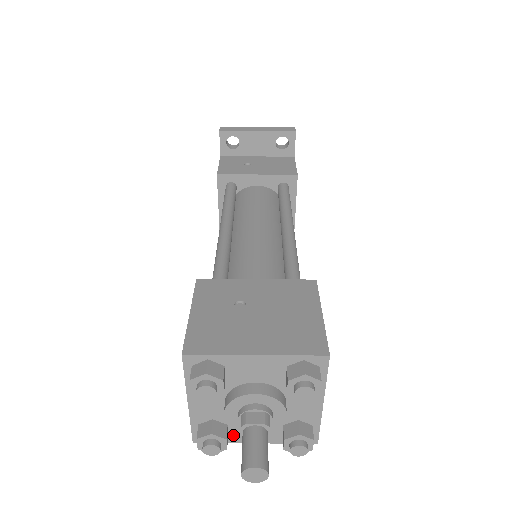
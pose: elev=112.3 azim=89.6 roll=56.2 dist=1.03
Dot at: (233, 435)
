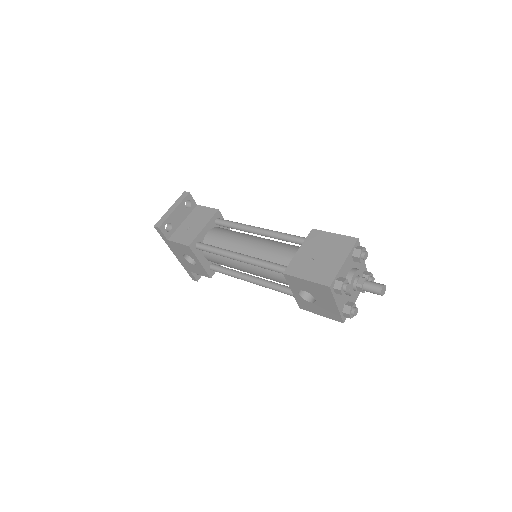
Dot at: occluded
